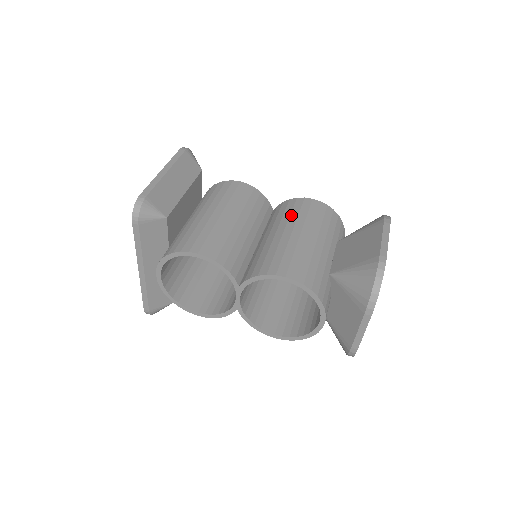
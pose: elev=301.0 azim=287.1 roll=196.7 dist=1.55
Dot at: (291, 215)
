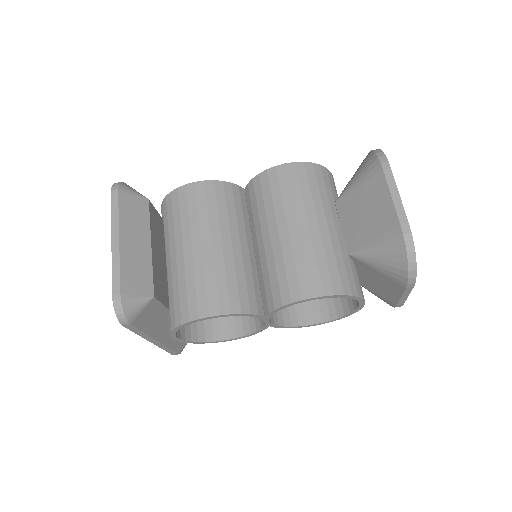
Dot at: (274, 201)
